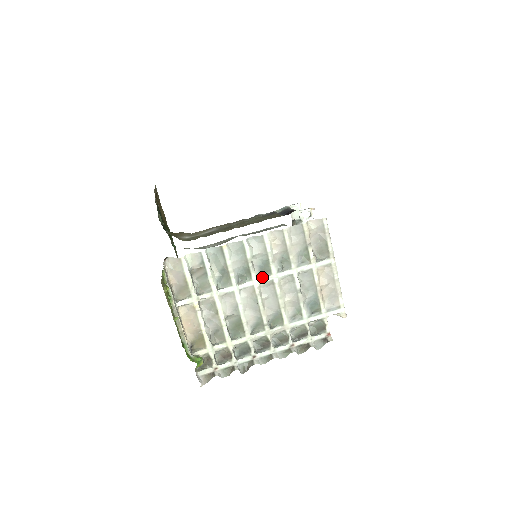
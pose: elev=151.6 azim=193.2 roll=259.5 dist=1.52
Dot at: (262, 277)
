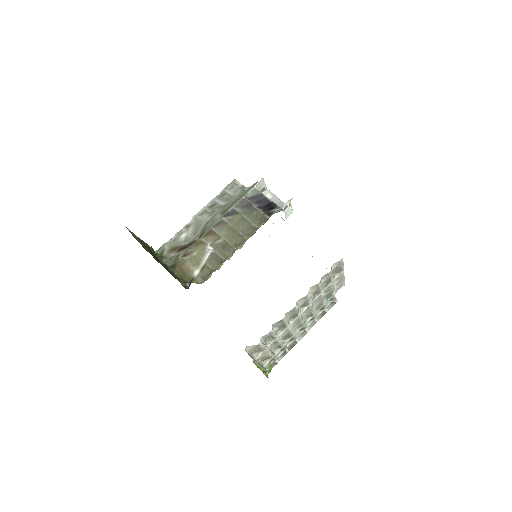
Dot at: (303, 309)
